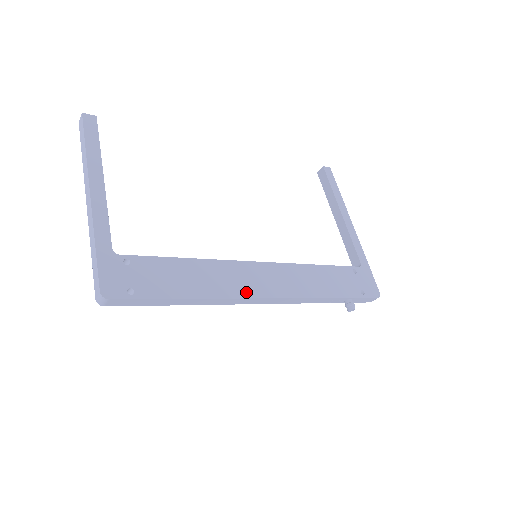
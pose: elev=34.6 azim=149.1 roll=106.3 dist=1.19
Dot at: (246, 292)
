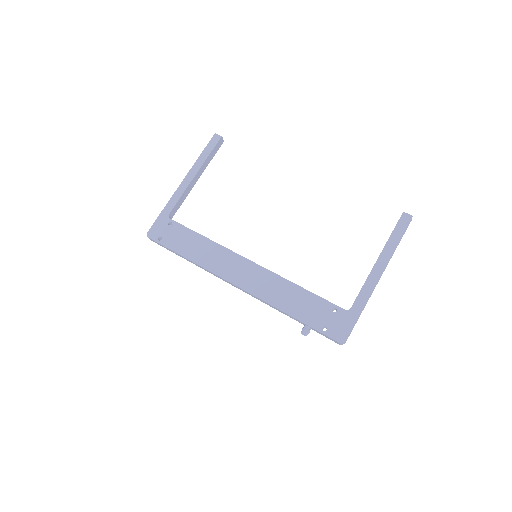
Dot at: (221, 272)
